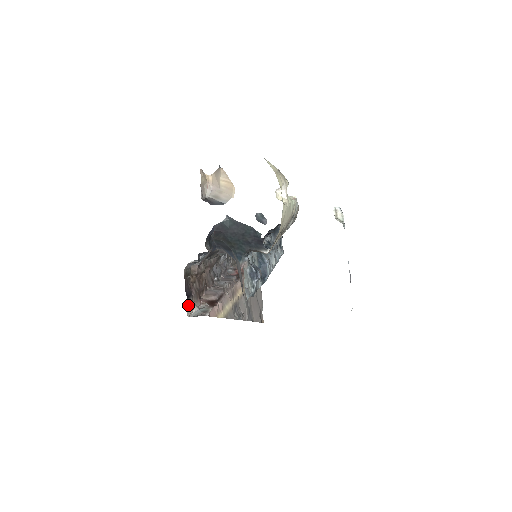
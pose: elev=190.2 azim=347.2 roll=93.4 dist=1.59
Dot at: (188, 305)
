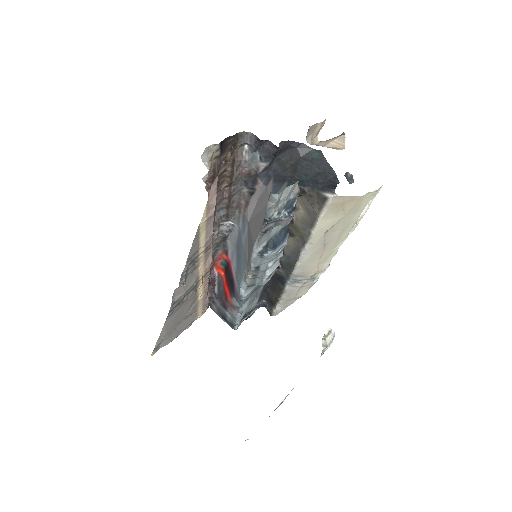
Dot at: (215, 146)
